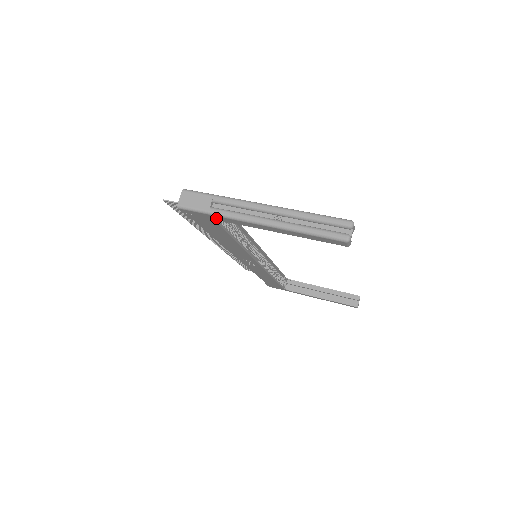
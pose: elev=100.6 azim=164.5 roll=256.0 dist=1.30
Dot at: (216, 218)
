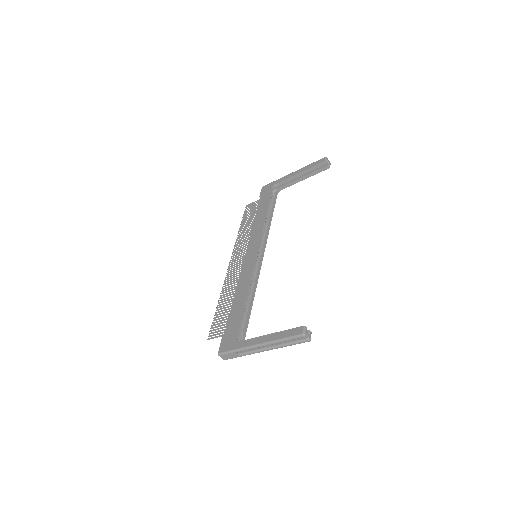
Dot at: occluded
